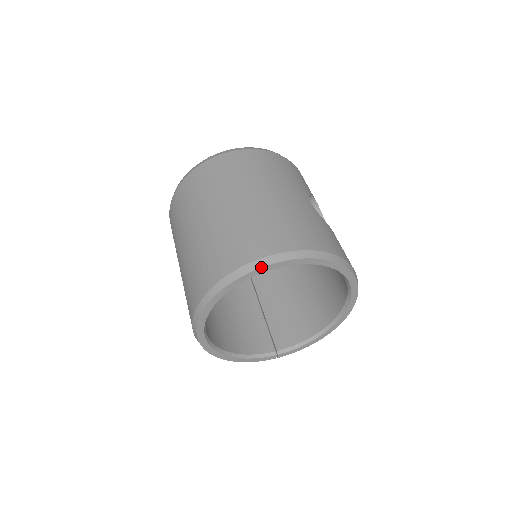
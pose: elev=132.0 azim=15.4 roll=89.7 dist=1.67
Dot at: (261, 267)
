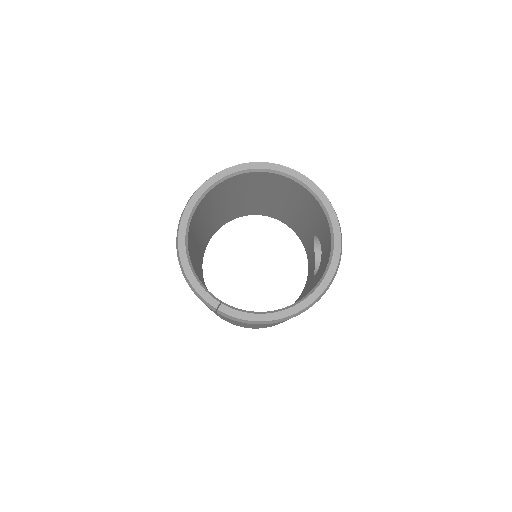
Dot at: occluded
